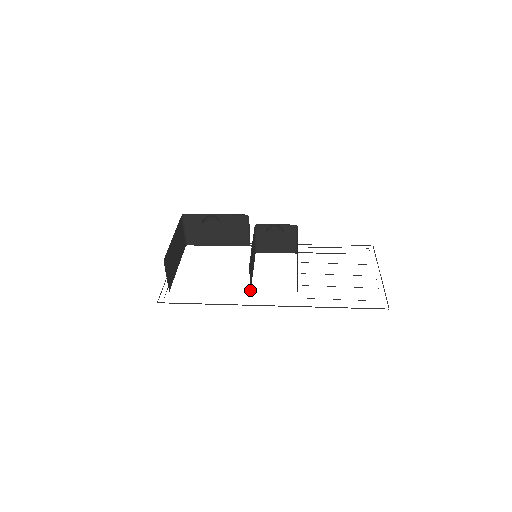
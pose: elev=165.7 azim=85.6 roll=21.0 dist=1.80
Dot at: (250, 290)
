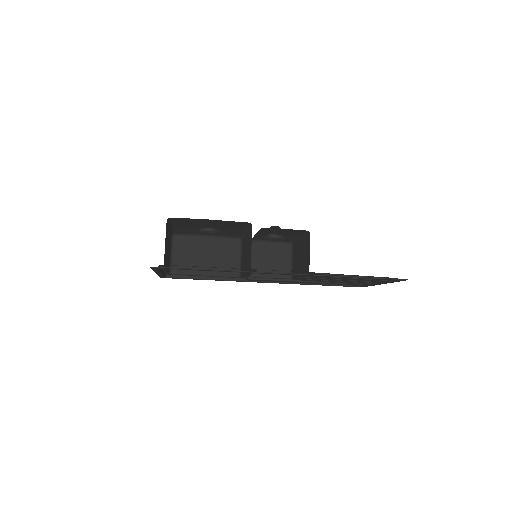
Dot at: occluded
